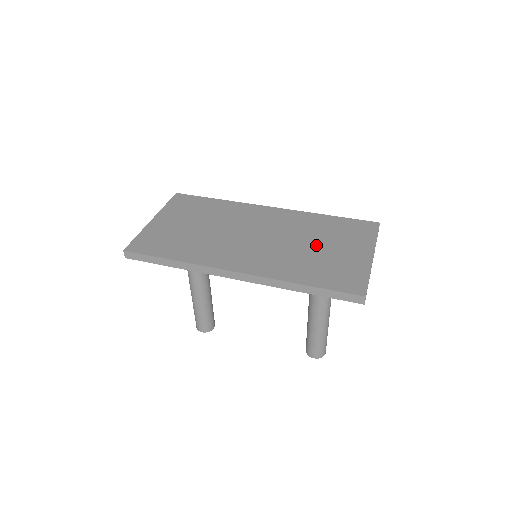
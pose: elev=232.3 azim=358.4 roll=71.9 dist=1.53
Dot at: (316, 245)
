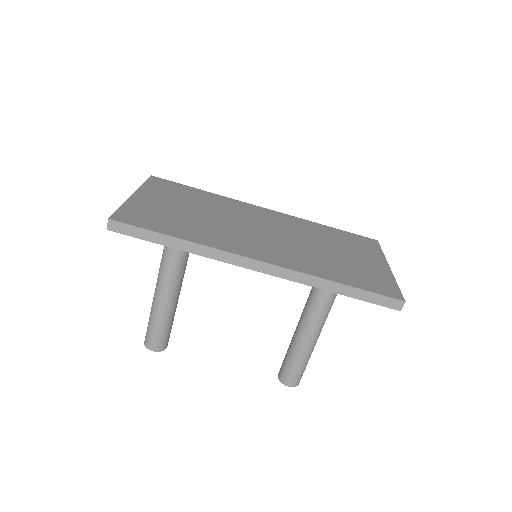
Dot at: (331, 249)
